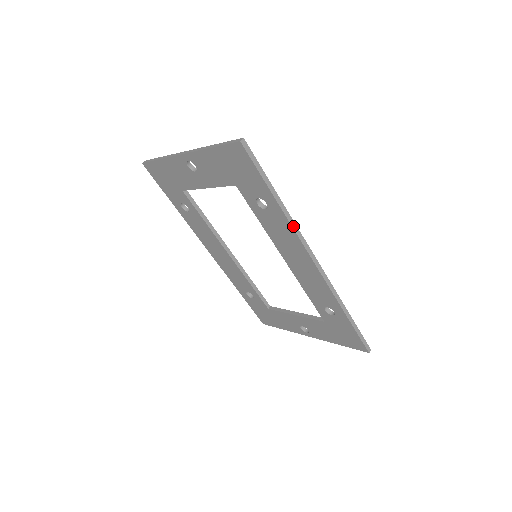
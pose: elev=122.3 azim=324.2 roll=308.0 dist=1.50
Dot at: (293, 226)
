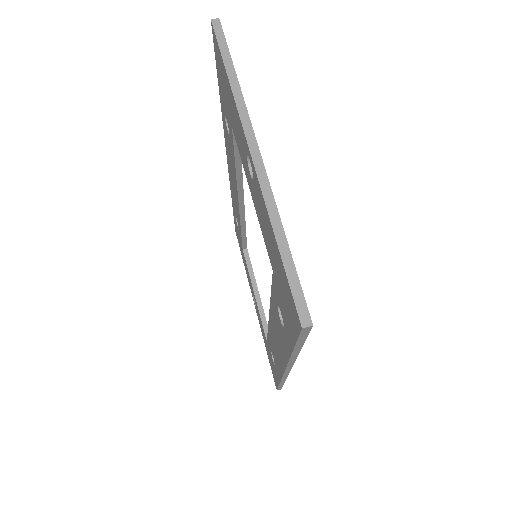
Dot at: (290, 361)
